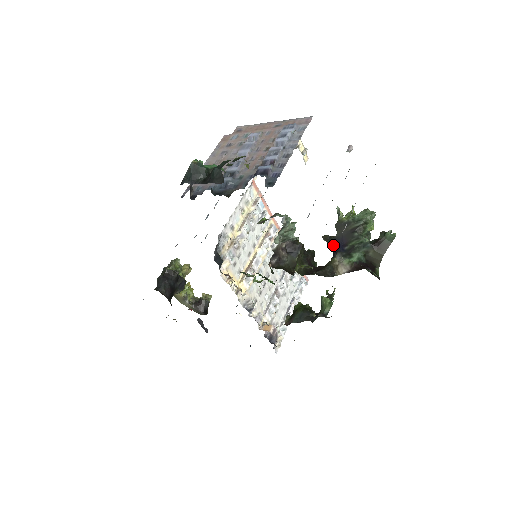
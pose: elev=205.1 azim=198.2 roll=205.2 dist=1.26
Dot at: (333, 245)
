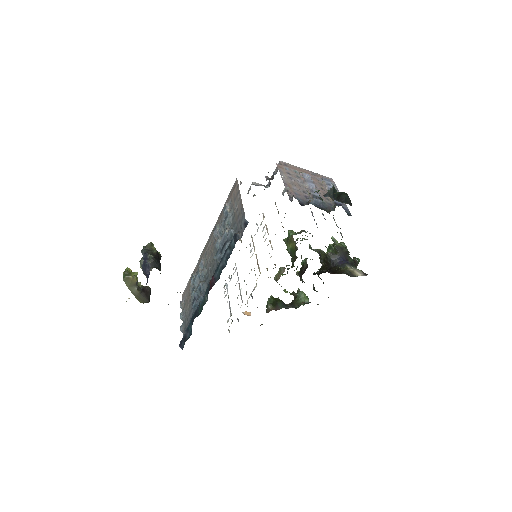
Dot at: (336, 259)
